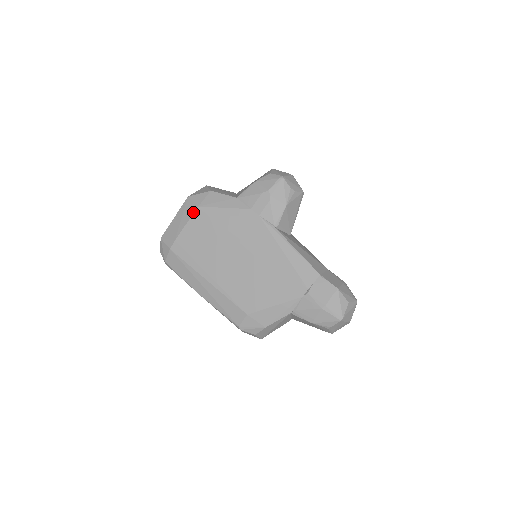
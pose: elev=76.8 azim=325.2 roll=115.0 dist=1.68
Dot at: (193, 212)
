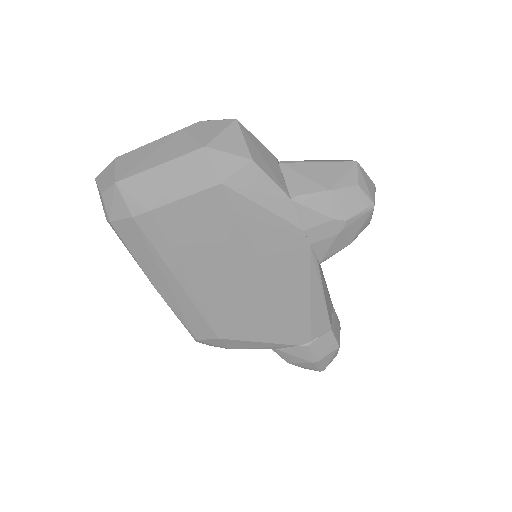
Dot at: (207, 187)
